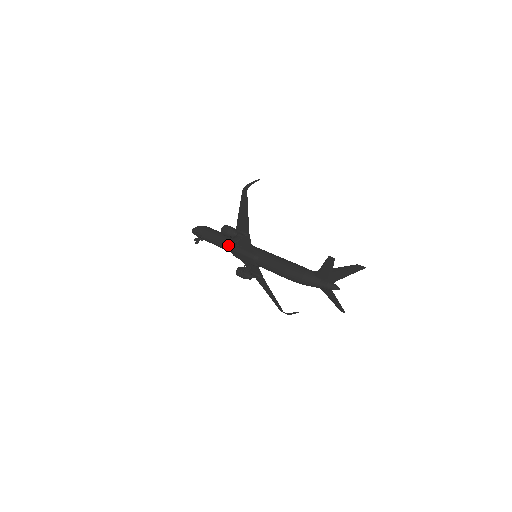
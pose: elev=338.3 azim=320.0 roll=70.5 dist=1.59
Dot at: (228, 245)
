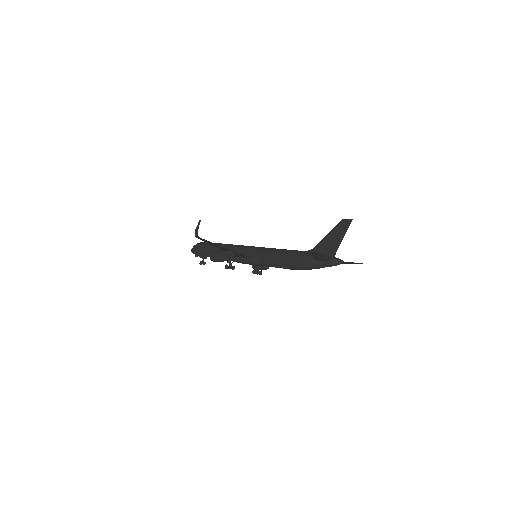
Dot at: occluded
